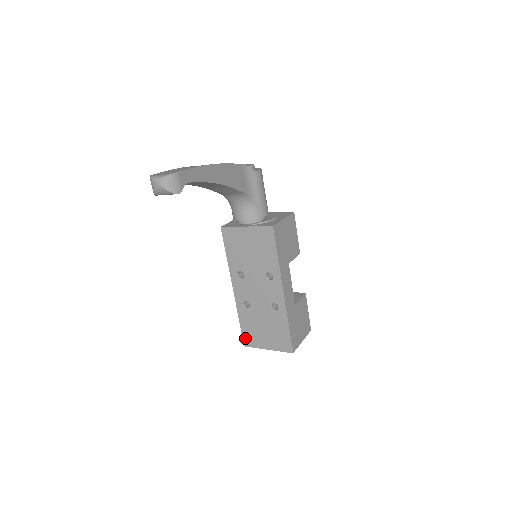
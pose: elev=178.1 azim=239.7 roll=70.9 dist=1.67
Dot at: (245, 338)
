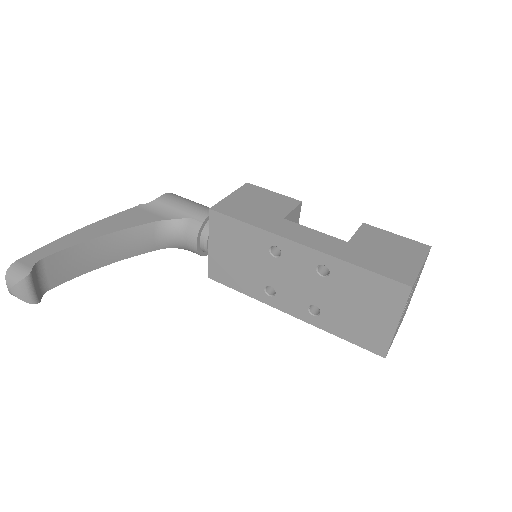
Dot at: (370, 348)
